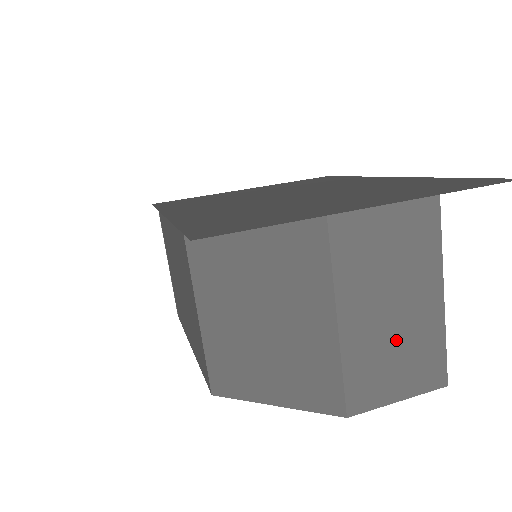
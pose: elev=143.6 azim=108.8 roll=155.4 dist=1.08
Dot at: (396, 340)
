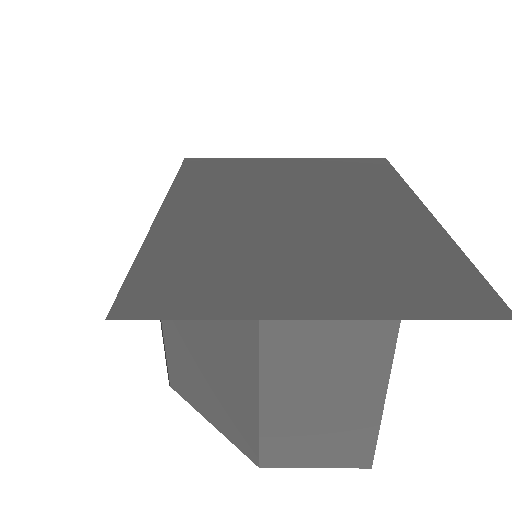
Dot at: (321, 424)
